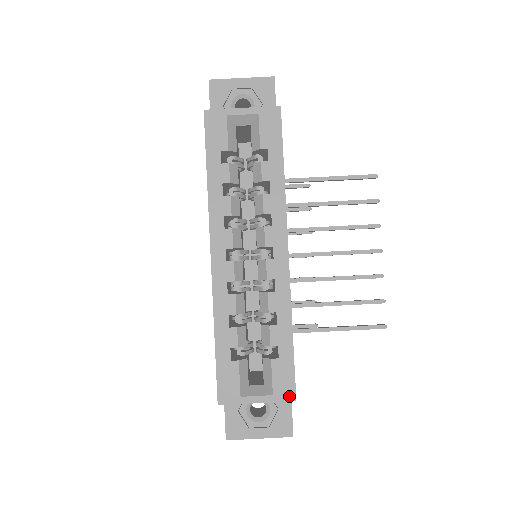
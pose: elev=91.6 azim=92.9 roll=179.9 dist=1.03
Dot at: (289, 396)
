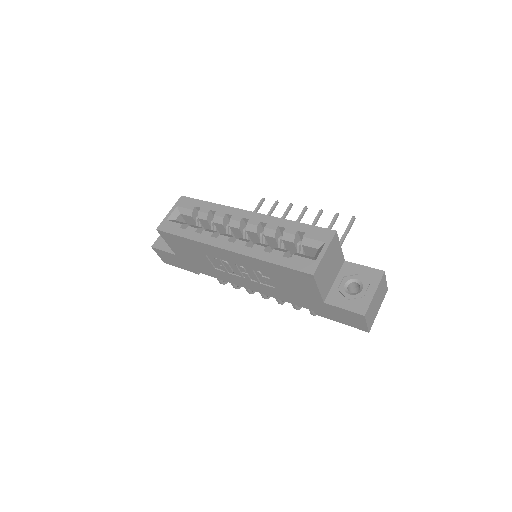
Dot at: (331, 234)
